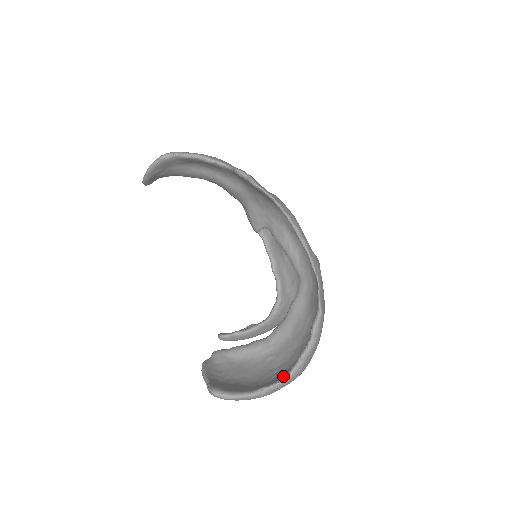
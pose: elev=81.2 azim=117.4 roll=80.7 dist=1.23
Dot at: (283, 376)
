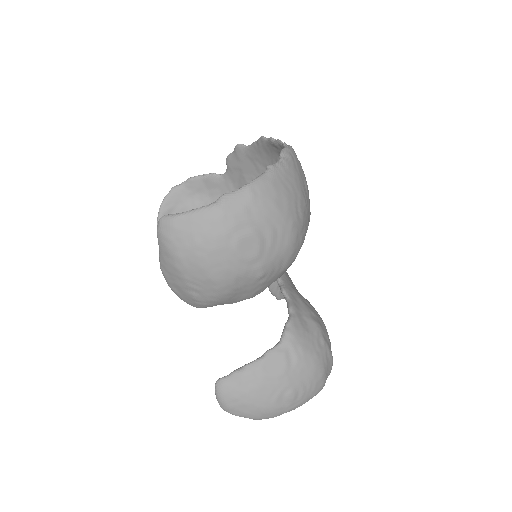
Dot at: (248, 188)
